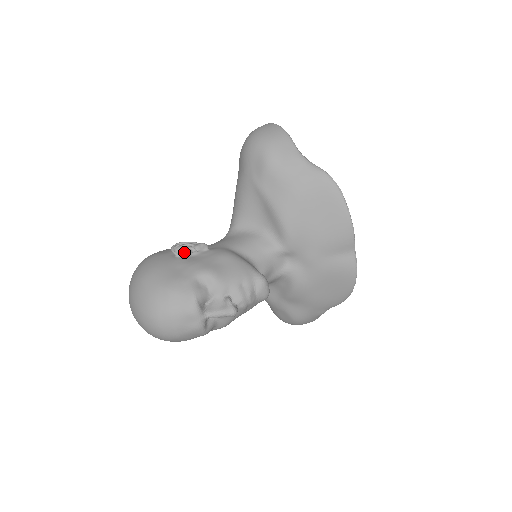
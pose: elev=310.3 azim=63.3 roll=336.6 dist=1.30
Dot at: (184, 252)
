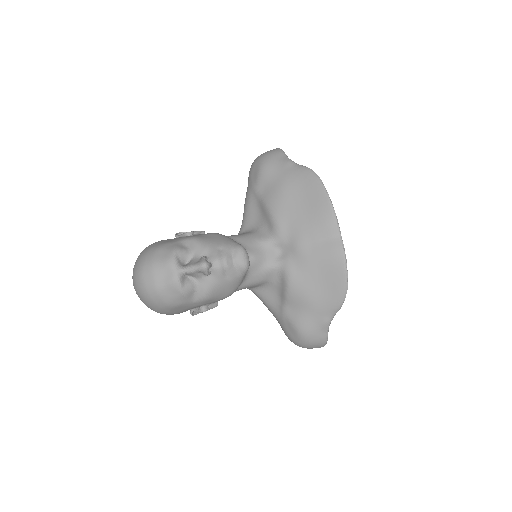
Dot at: occluded
